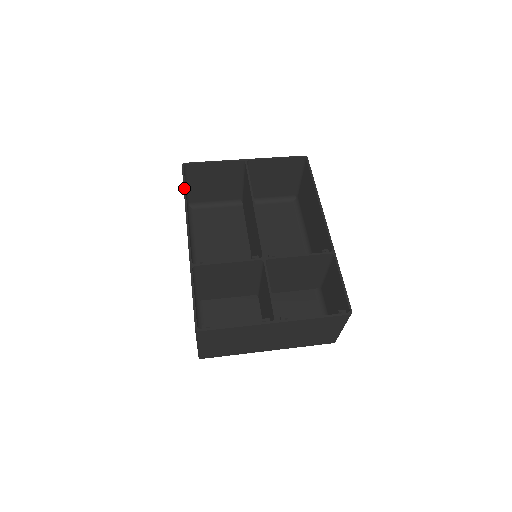
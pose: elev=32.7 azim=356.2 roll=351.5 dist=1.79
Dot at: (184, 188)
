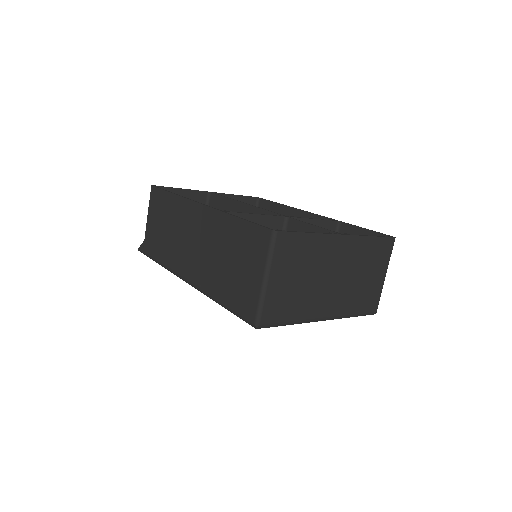
Dot at: (167, 191)
